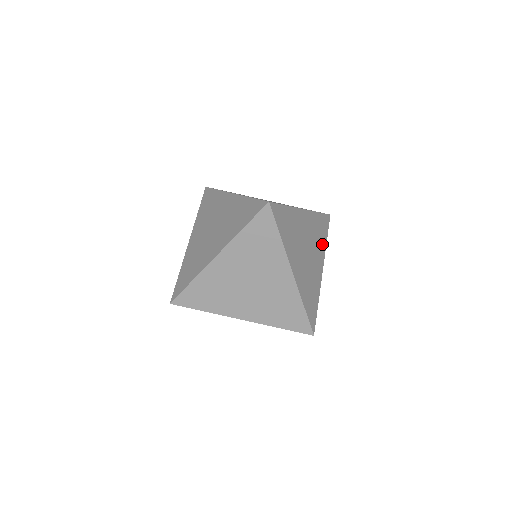
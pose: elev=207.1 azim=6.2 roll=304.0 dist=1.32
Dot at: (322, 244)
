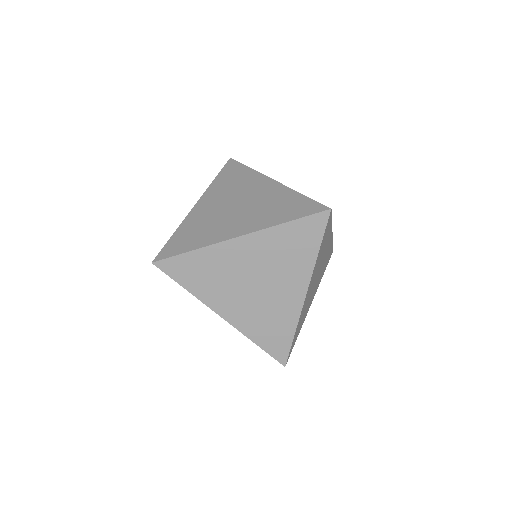
Dot at: (321, 276)
